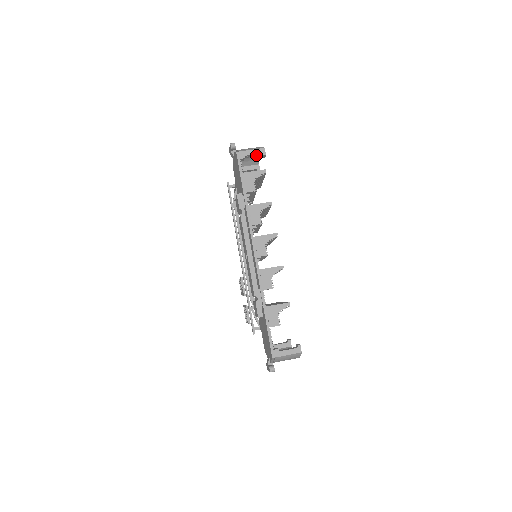
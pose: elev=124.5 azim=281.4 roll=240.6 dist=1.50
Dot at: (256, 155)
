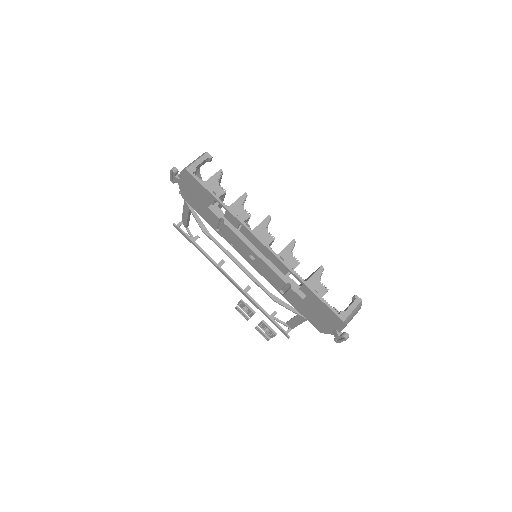
Dot at: (203, 163)
